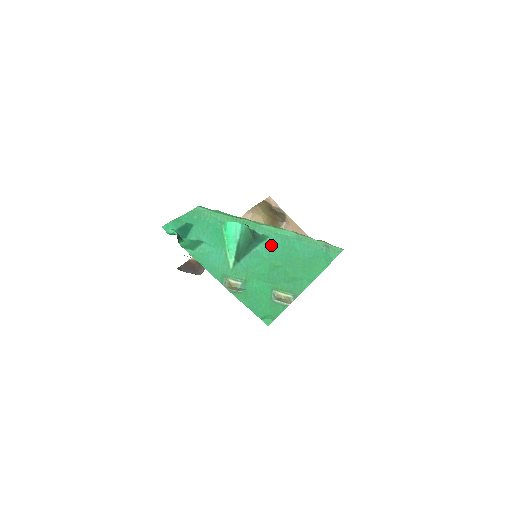
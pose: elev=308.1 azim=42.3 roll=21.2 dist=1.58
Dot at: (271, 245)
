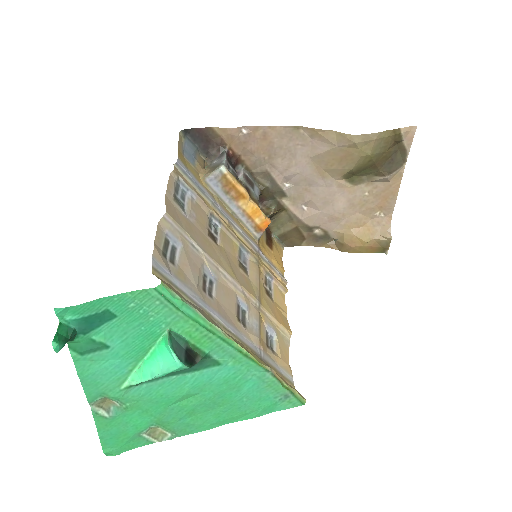
Dot at: (211, 376)
